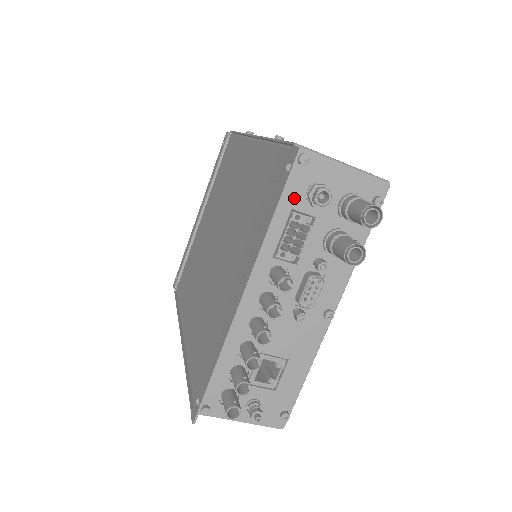
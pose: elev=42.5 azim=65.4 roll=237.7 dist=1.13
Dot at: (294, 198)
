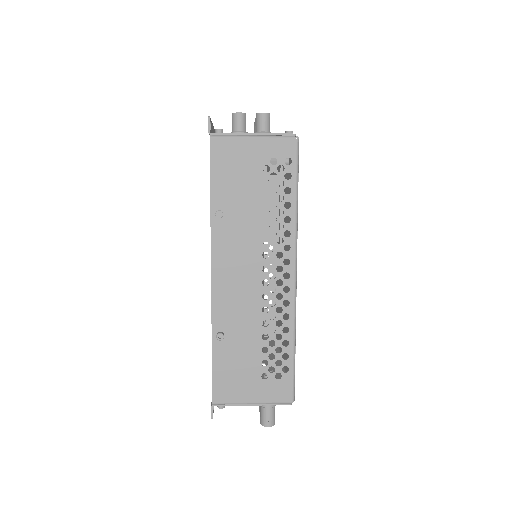
Dot at: occluded
